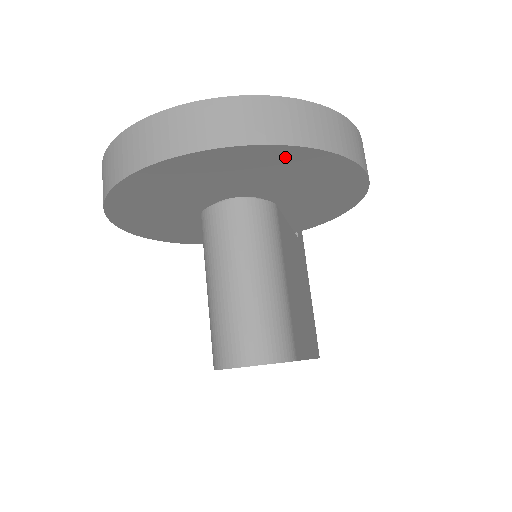
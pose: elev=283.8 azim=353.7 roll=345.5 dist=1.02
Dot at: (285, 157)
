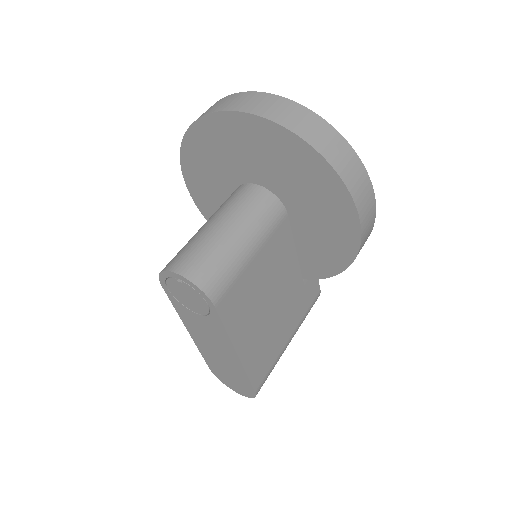
Dot at: (297, 152)
